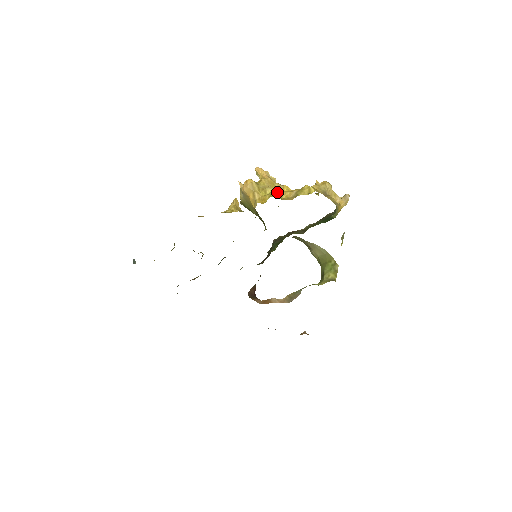
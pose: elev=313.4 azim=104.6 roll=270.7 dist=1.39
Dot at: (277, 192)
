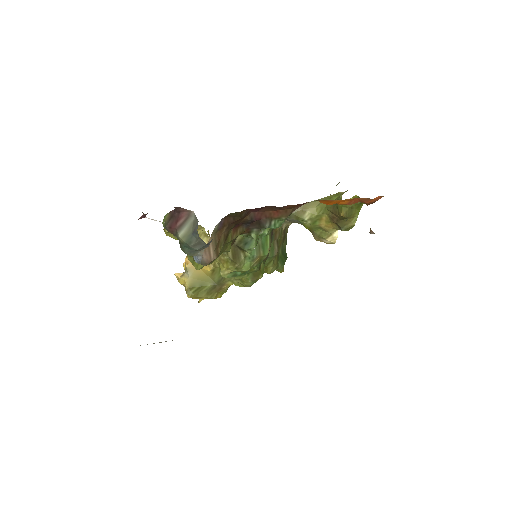
Dot at: occluded
